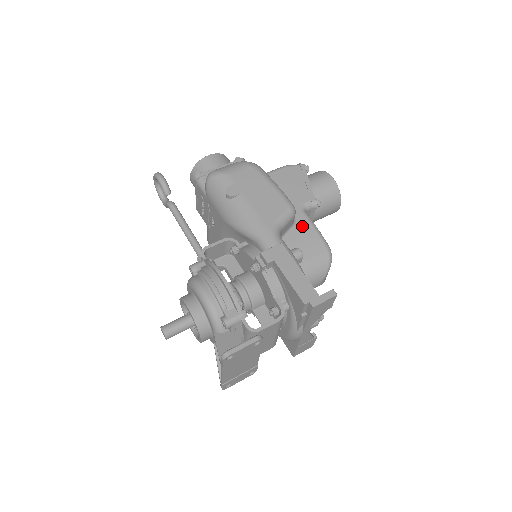
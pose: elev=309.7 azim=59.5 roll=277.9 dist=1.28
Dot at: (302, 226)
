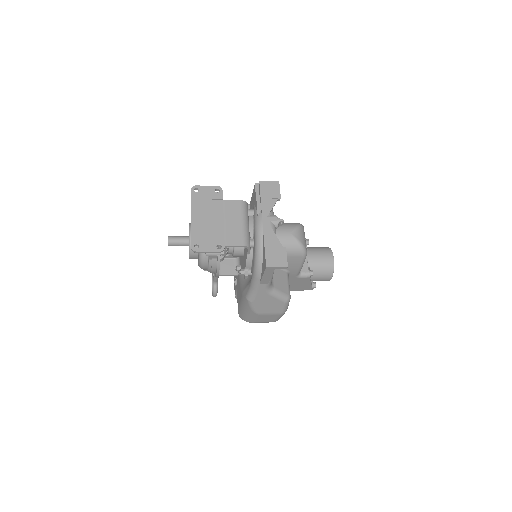
Dot at: occluded
